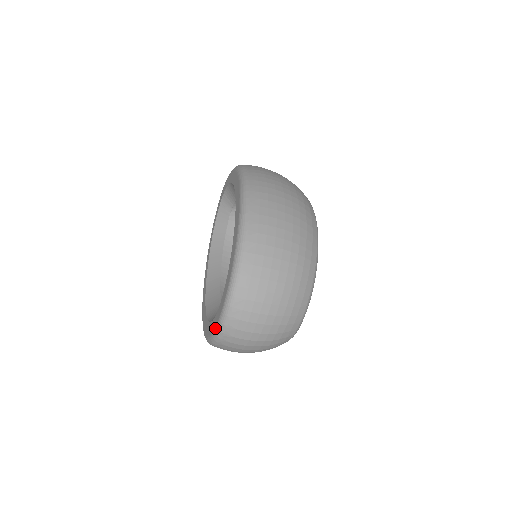
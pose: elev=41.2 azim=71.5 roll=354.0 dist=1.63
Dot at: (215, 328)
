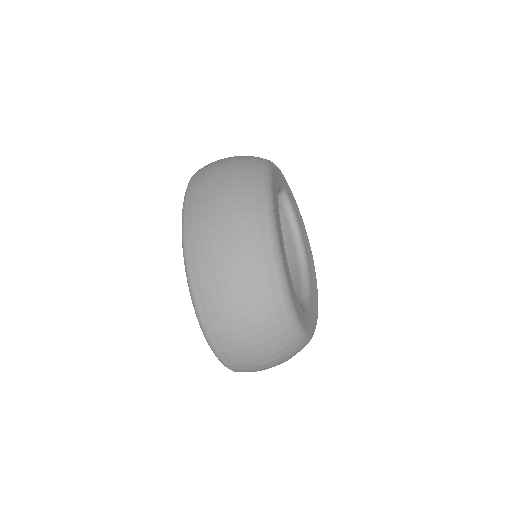
Dot at: occluded
